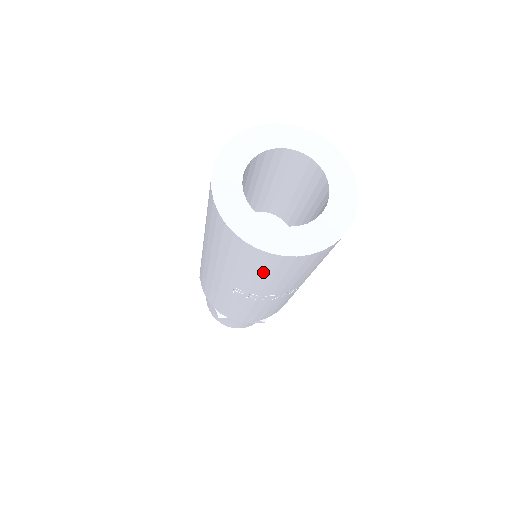
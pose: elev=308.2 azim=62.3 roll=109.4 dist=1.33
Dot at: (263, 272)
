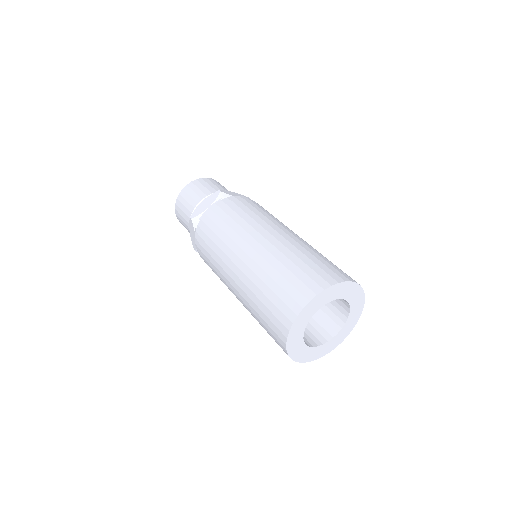
Dot at: occluded
